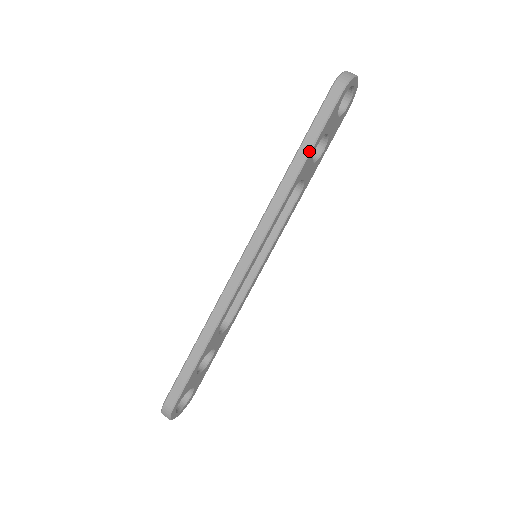
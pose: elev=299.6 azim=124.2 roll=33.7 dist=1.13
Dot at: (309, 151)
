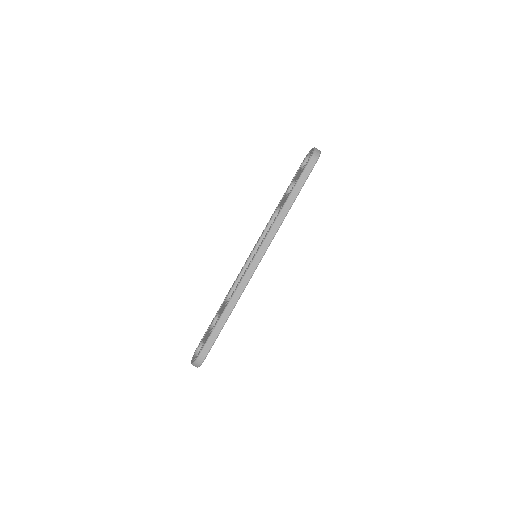
Dot at: (297, 195)
